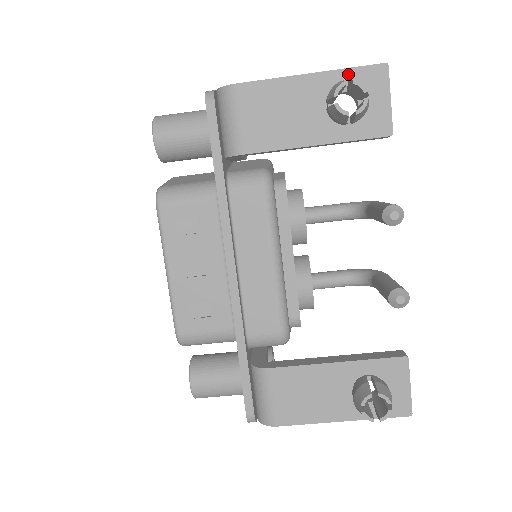
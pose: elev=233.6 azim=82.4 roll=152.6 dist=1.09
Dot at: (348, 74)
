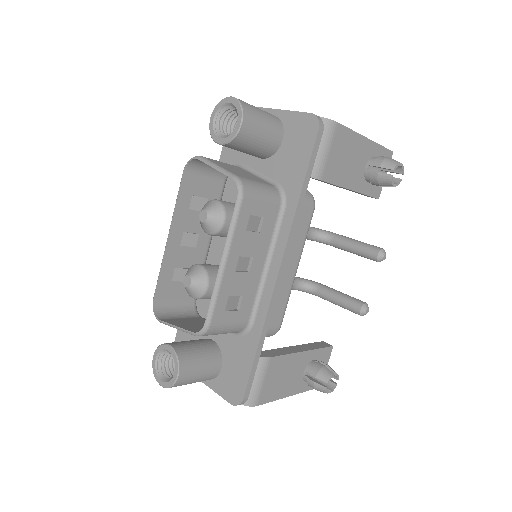
Dot at: (380, 149)
